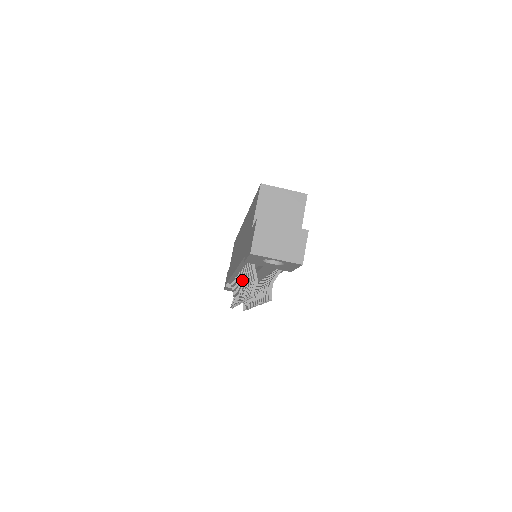
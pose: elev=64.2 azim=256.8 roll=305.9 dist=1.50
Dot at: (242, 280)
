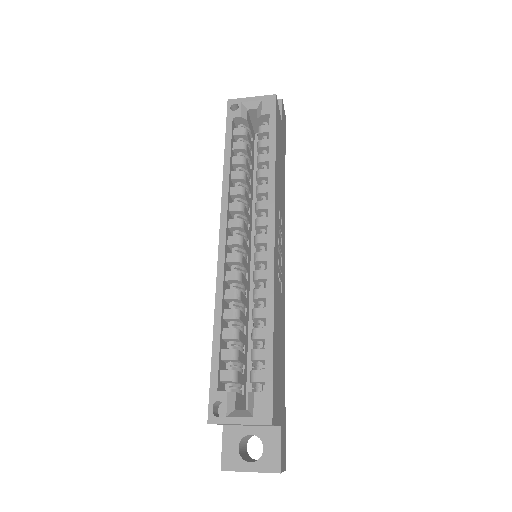
Dot at: occluded
